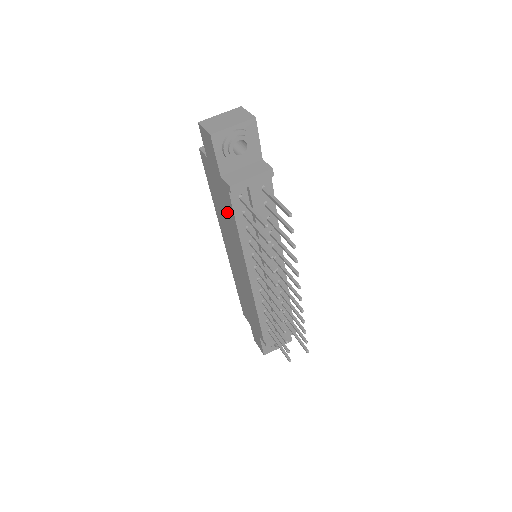
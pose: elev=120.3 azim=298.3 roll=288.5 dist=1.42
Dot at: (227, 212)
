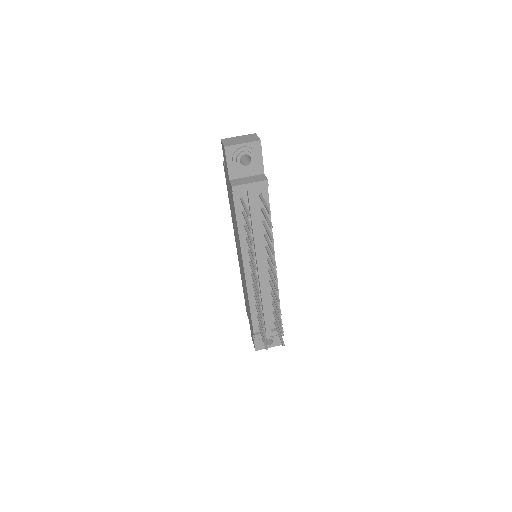
Dot at: (233, 211)
